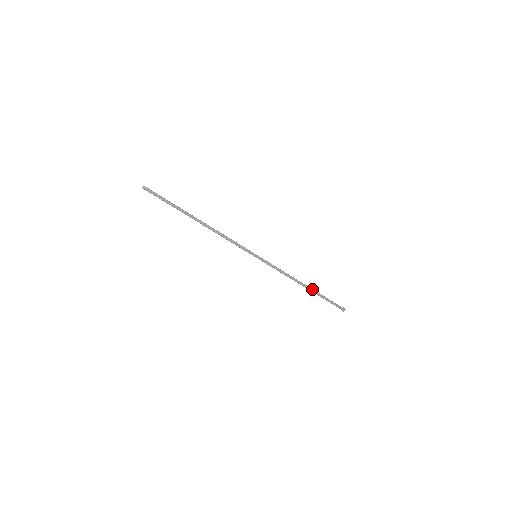
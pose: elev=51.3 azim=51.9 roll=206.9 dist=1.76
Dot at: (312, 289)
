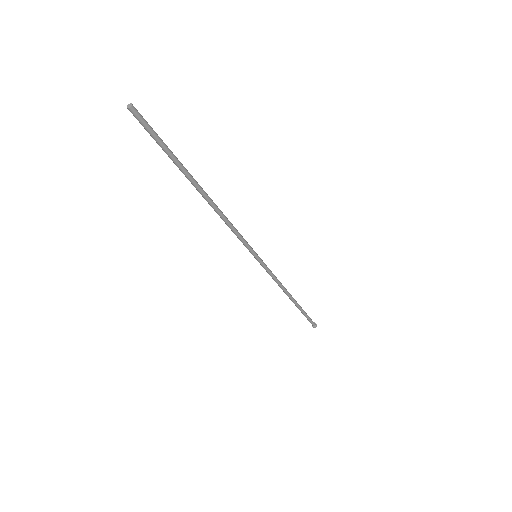
Dot at: (297, 303)
